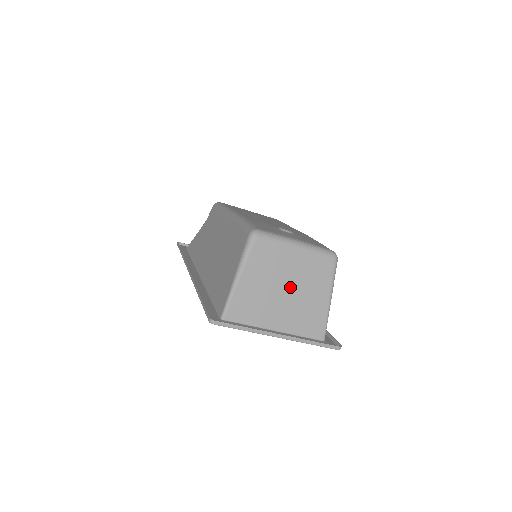
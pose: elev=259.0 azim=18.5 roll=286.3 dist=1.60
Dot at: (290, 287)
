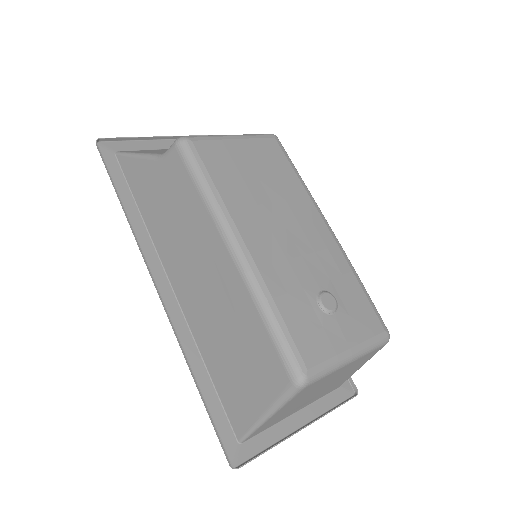
Dot at: (325, 386)
